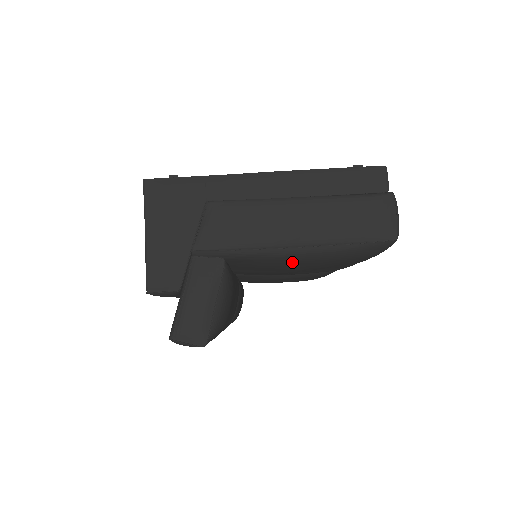
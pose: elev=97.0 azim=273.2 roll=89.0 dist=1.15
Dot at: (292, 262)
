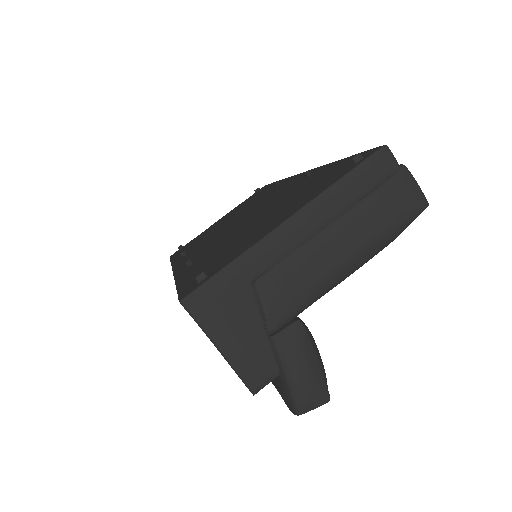
Dot at: occluded
